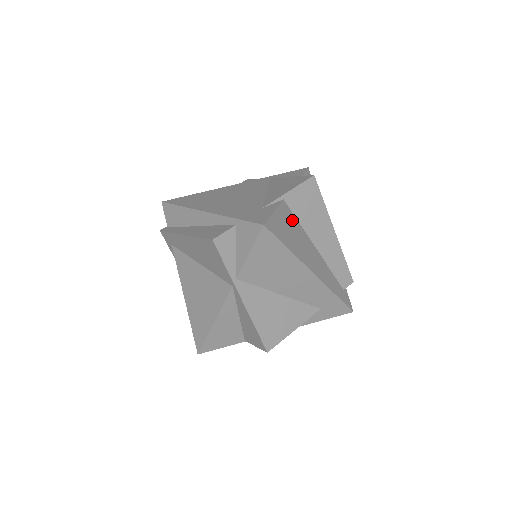
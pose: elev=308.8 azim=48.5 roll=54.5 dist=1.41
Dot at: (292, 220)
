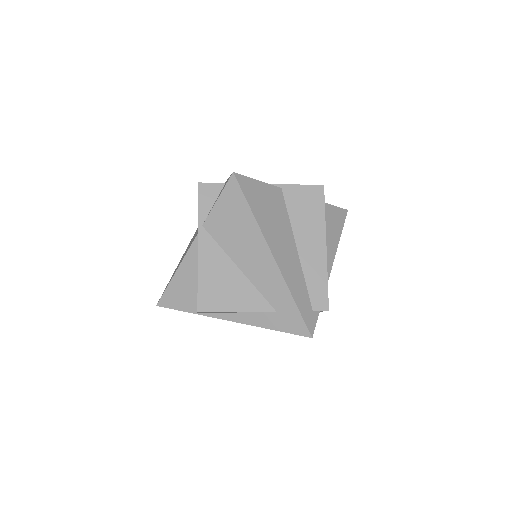
Dot at: (280, 206)
